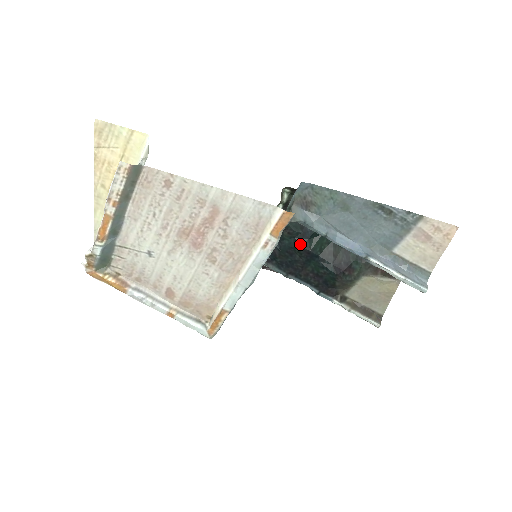
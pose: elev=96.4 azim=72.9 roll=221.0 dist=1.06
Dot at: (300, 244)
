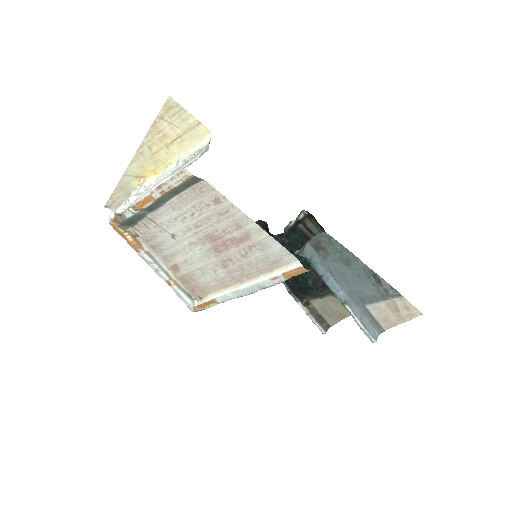
Dot at: (294, 254)
